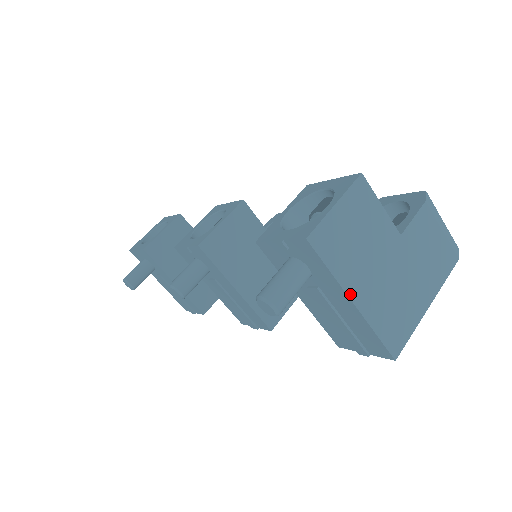
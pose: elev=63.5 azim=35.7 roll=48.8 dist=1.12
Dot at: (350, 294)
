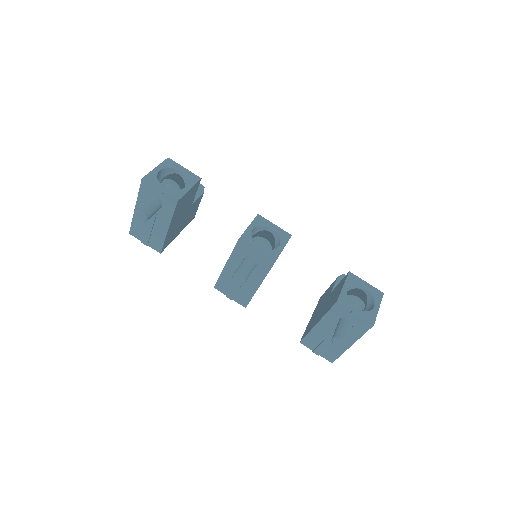
Dot at: occluded
